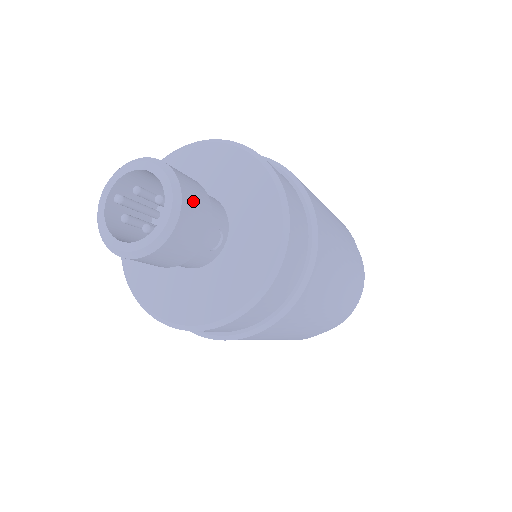
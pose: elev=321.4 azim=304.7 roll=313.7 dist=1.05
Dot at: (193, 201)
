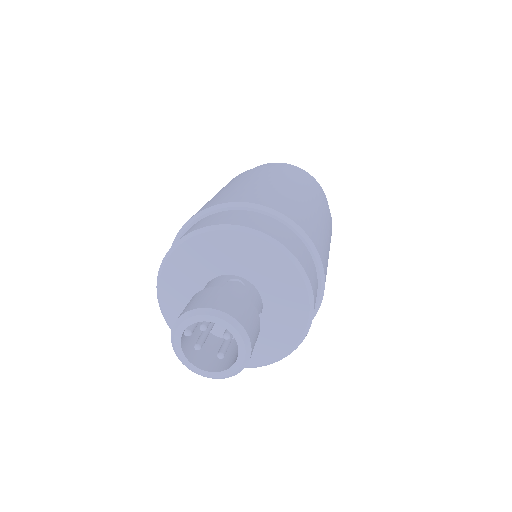
Dot at: (253, 331)
